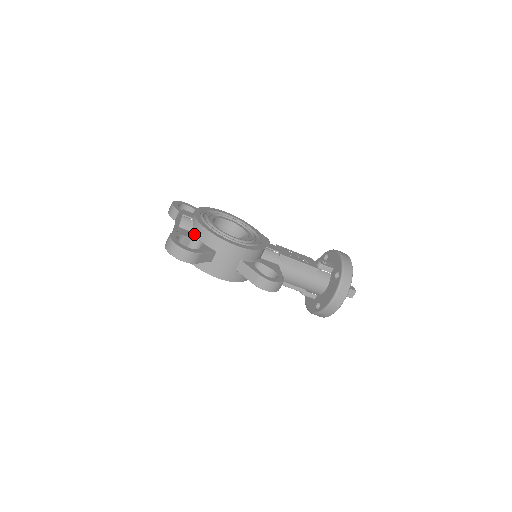
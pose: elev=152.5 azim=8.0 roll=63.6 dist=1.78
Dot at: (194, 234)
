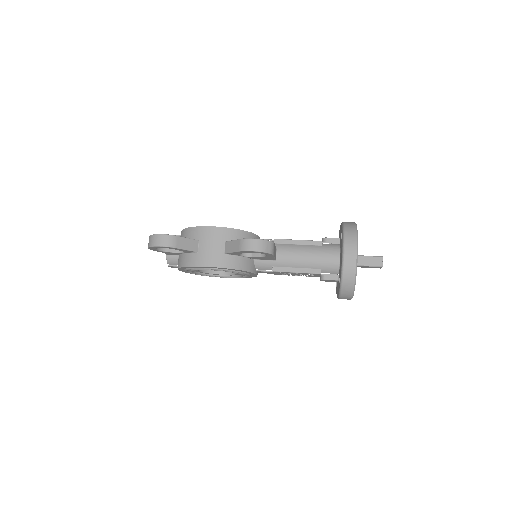
Dot at: occluded
